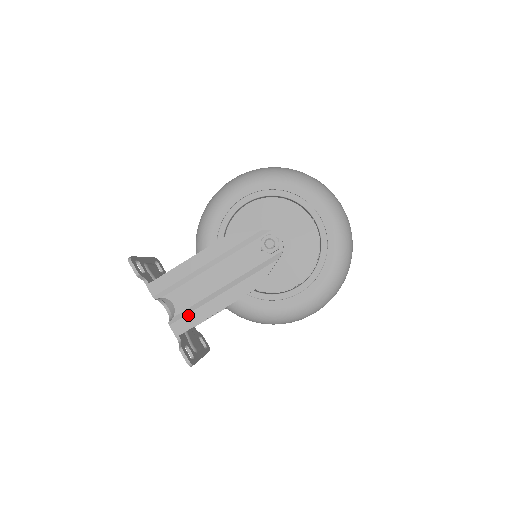
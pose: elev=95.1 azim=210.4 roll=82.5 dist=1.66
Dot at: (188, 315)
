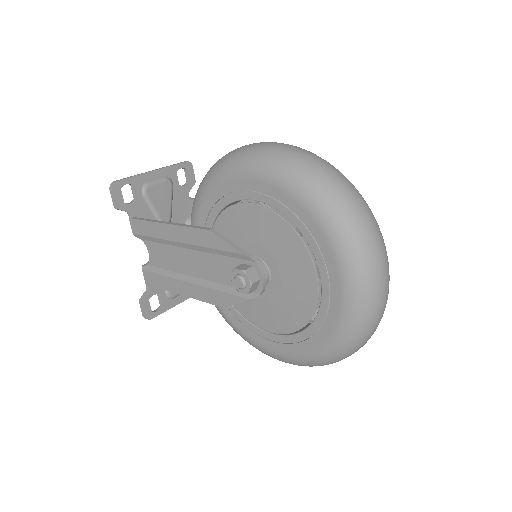
Dot at: (157, 275)
